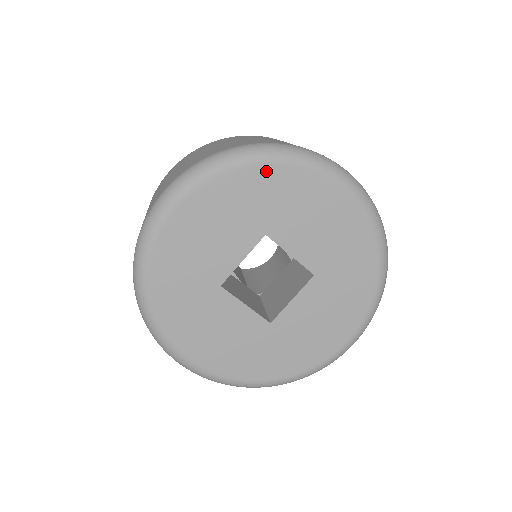
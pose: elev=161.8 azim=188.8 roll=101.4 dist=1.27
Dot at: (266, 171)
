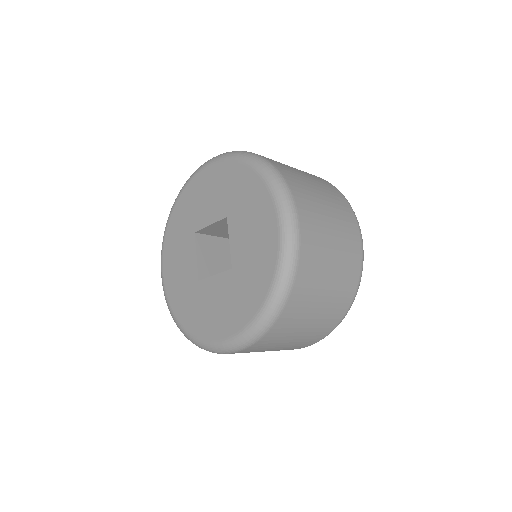
Dot at: (176, 211)
